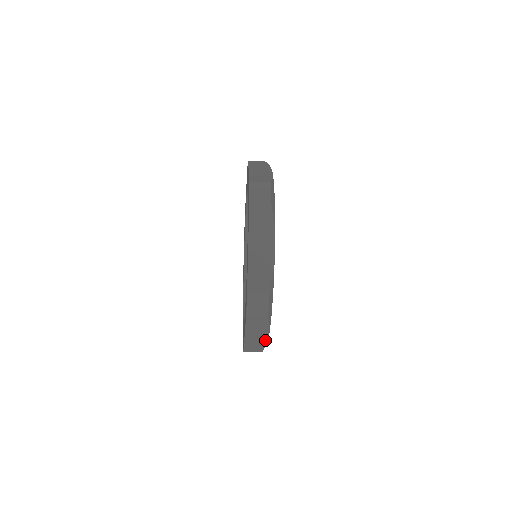
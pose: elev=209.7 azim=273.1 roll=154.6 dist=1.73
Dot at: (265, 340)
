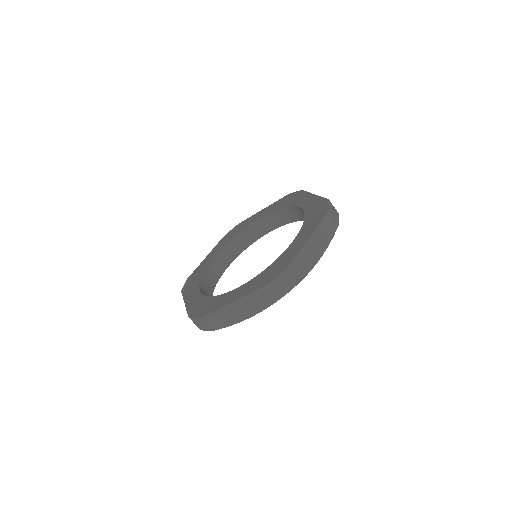
Dot at: (316, 260)
